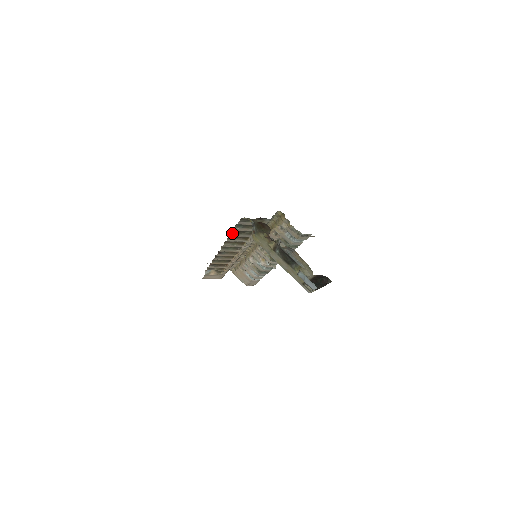
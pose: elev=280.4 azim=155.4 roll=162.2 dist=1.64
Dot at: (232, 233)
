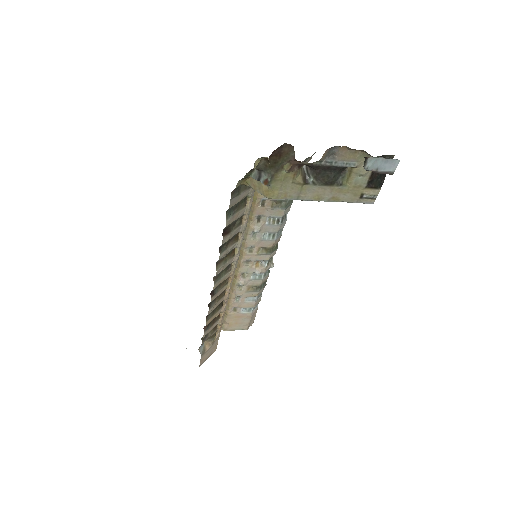
Dot at: (223, 236)
